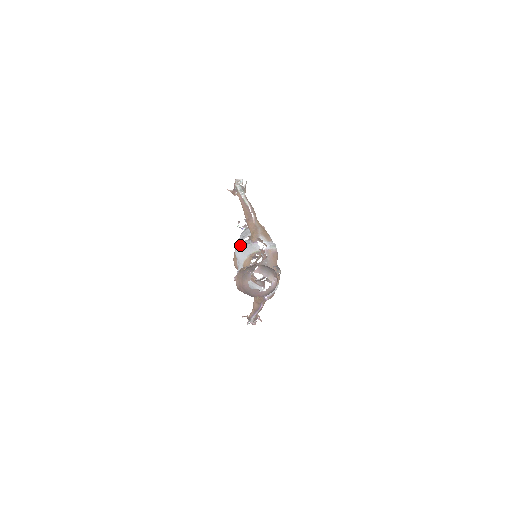
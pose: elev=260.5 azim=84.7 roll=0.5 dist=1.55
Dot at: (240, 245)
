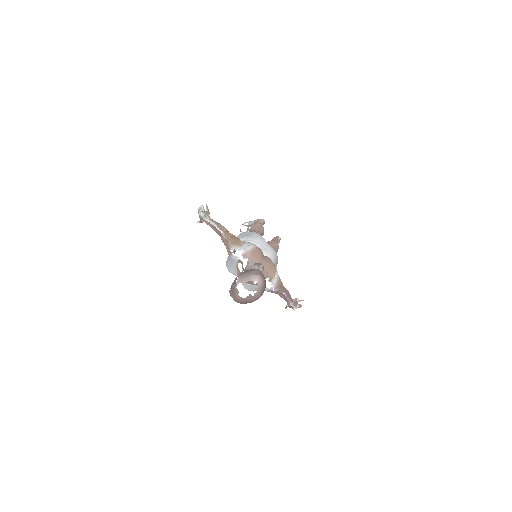
Dot at: (227, 263)
